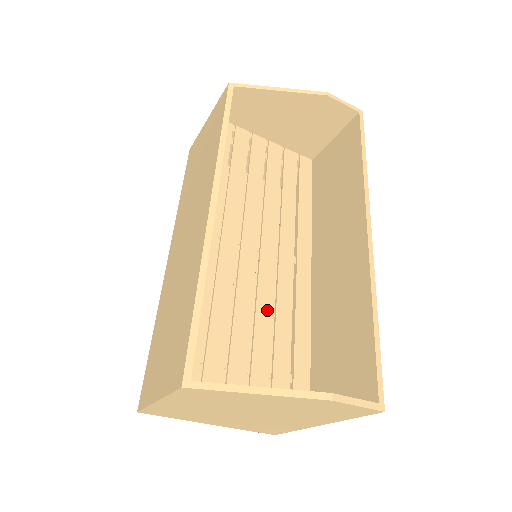
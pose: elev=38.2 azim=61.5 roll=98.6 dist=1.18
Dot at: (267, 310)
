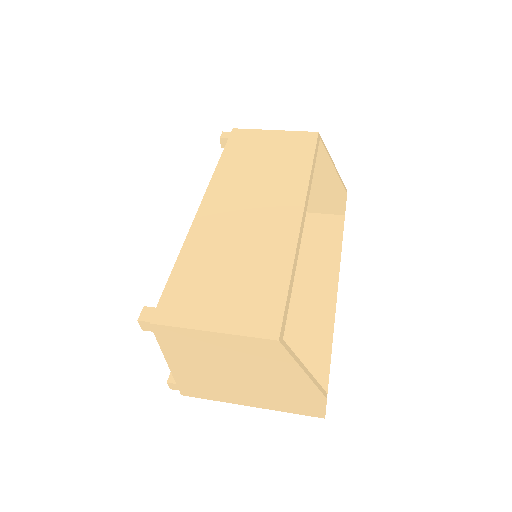
Dot at: occluded
